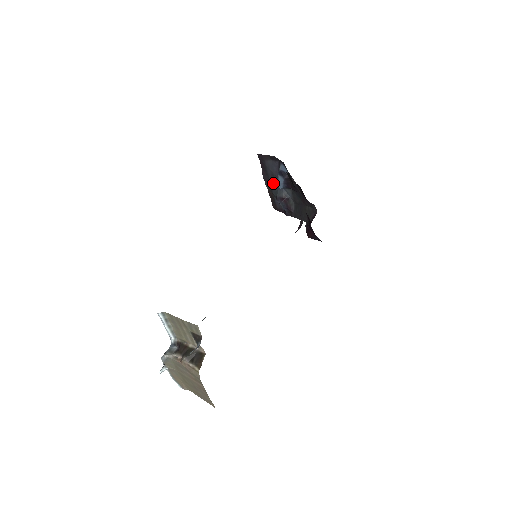
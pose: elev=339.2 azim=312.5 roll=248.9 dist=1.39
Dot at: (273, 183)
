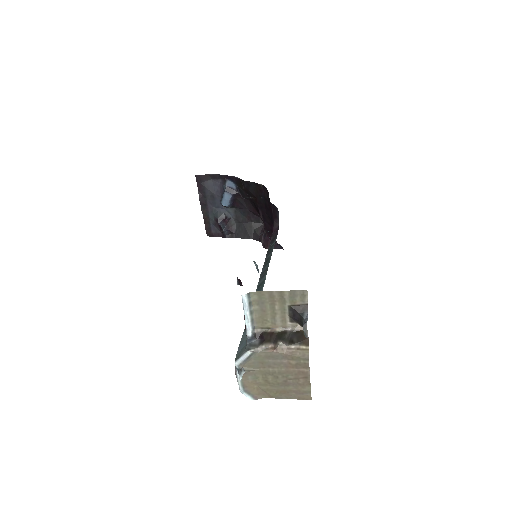
Dot at: (211, 205)
